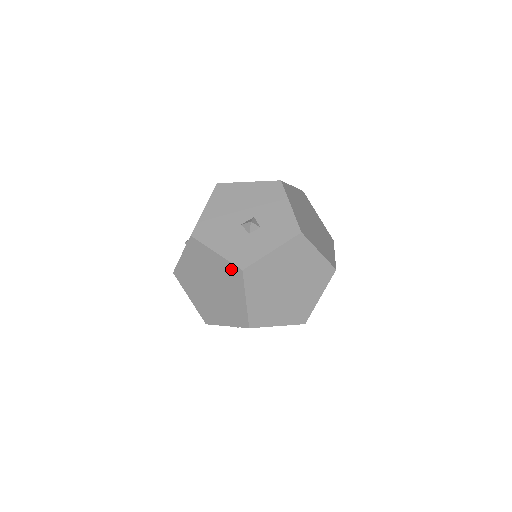
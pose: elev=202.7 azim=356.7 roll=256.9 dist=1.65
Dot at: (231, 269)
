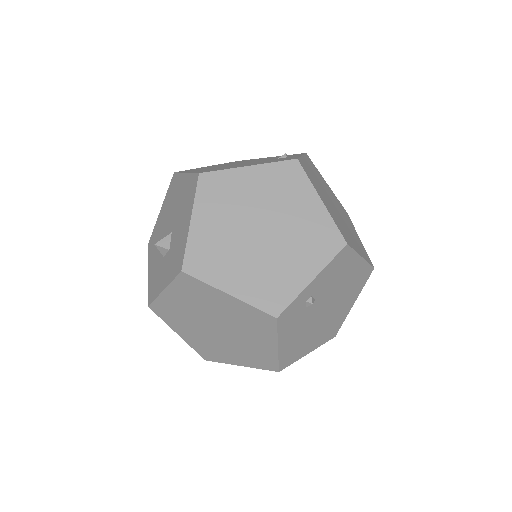
Dot at: occluded
